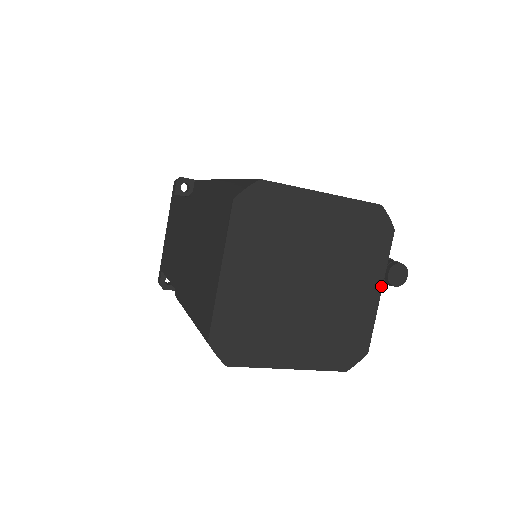
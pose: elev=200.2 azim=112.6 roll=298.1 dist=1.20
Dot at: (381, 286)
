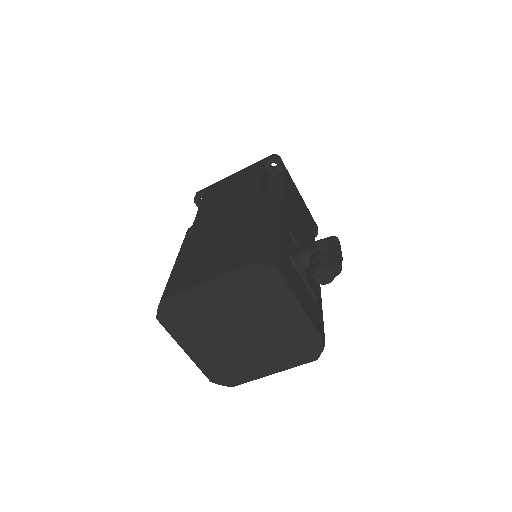
Dot at: (300, 306)
